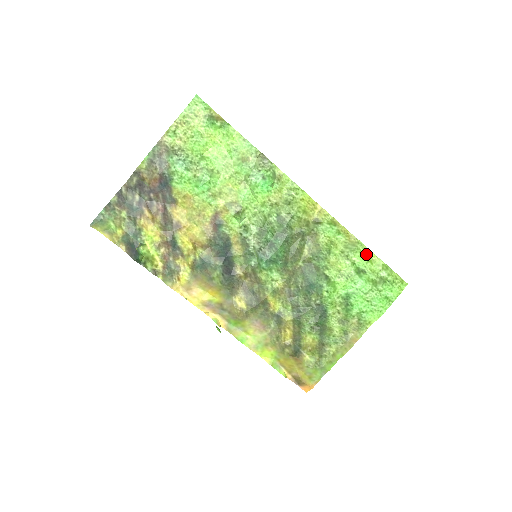
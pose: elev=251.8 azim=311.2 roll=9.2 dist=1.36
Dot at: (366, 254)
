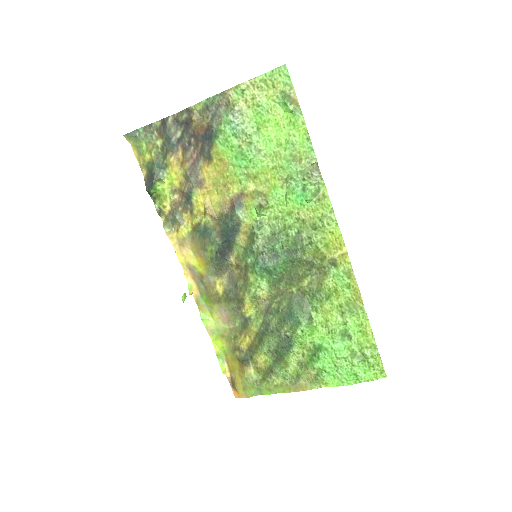
Dot at: (363, 323)
